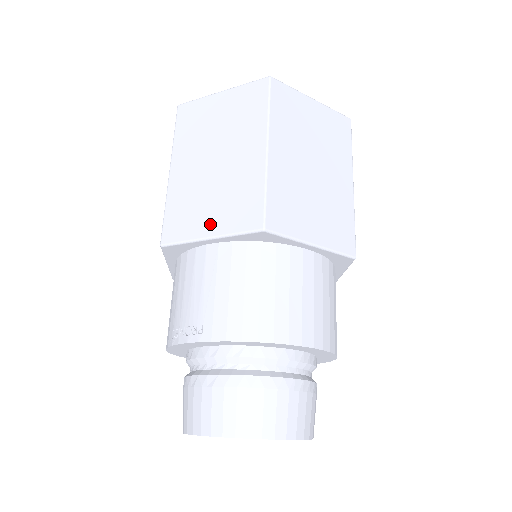
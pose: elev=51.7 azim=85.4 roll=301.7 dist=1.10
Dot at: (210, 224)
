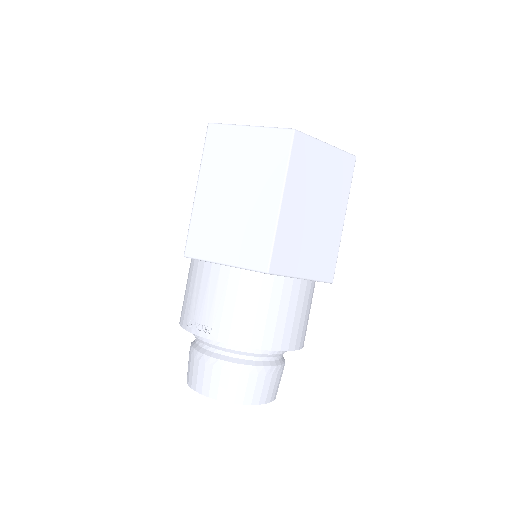
Dot at: (226, 253)
